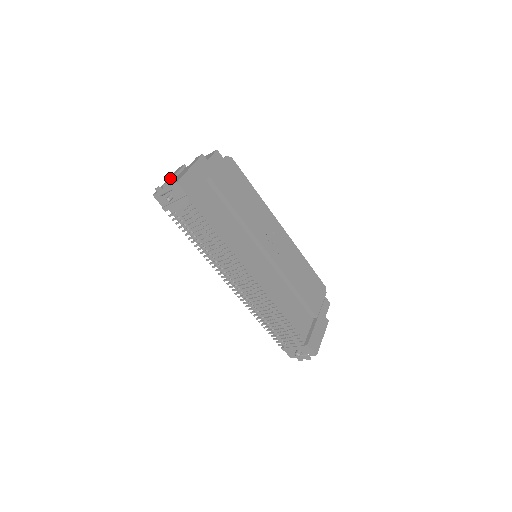
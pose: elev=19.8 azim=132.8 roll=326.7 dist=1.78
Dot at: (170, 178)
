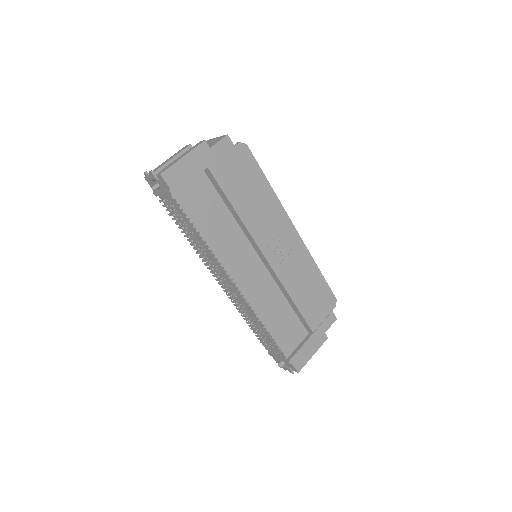
Dot at: (168, 159)
